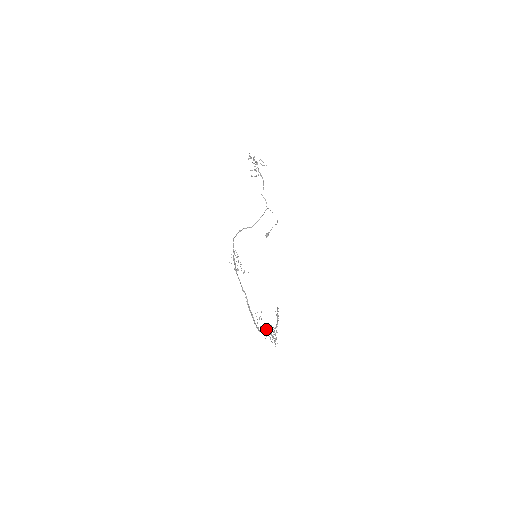
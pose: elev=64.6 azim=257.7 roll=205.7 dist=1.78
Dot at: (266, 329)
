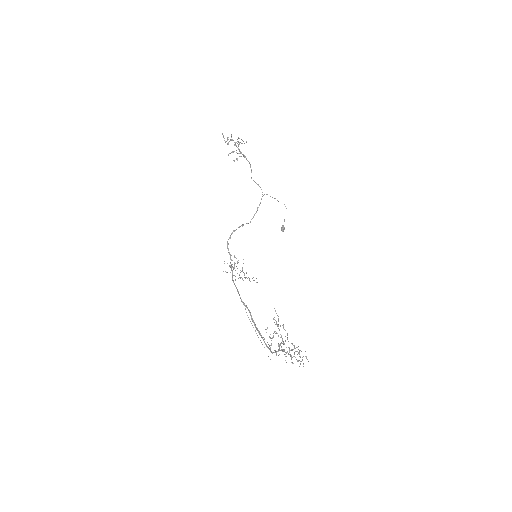
Dot at: occluded
